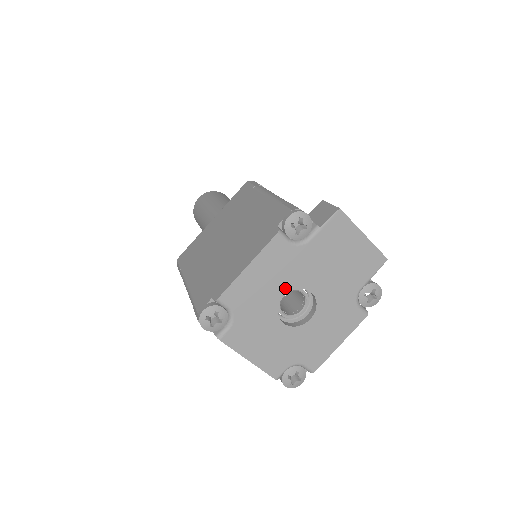
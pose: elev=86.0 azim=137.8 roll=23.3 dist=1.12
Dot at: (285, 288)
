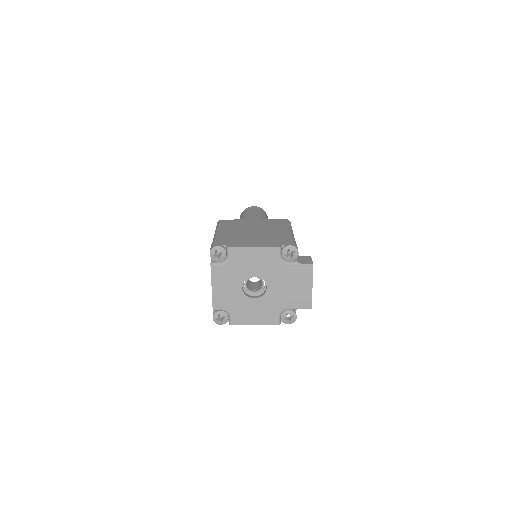
Dot at: (259, 273)
